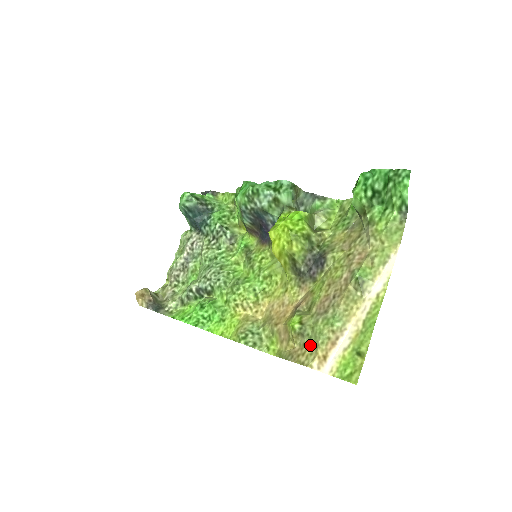
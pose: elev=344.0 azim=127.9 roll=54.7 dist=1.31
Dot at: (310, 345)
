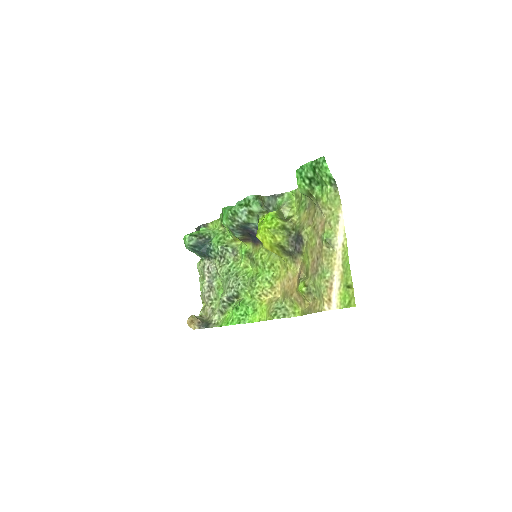
Dot at: (318, 297)
